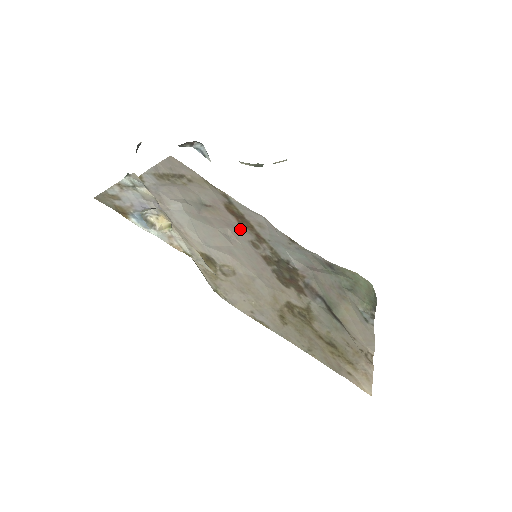
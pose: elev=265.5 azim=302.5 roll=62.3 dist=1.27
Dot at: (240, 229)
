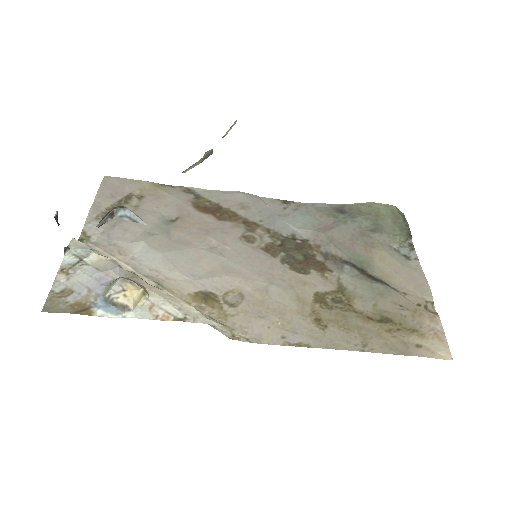
Dot at: (223, 228)
